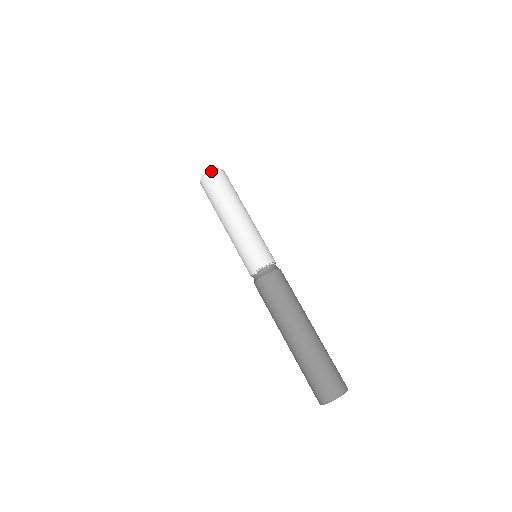
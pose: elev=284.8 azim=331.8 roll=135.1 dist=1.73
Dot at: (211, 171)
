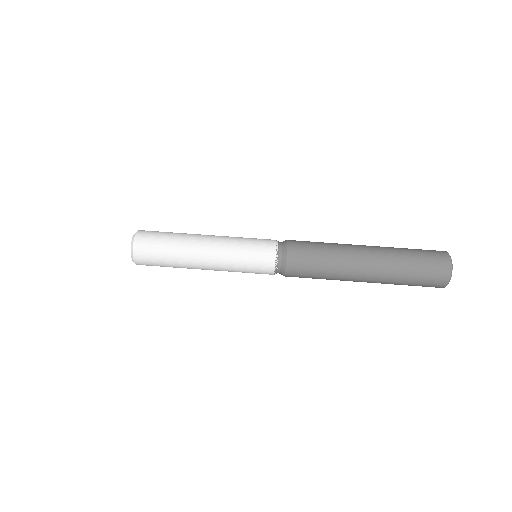
Dot at: (135, 234)
